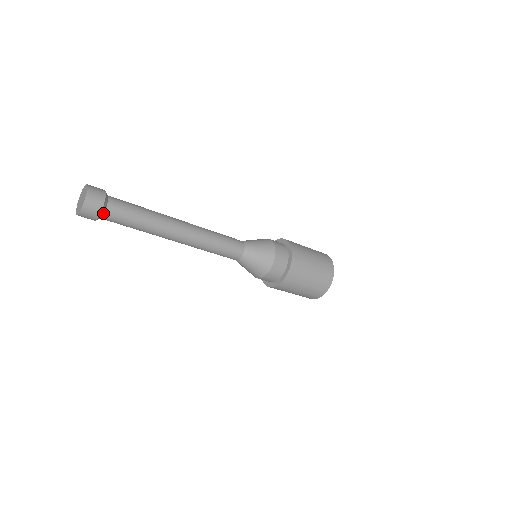
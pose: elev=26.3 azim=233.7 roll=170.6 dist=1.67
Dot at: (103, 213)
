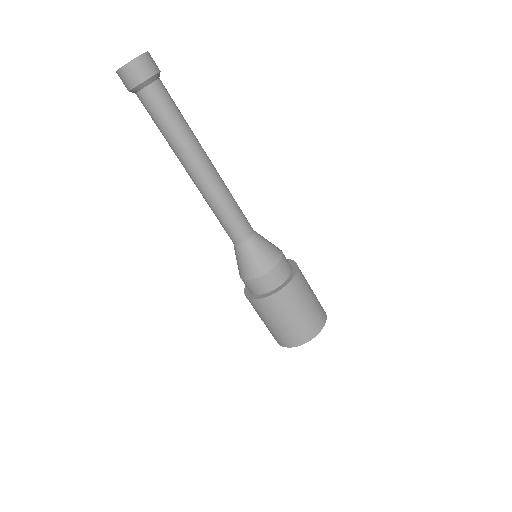
Dot at: (150, 82)
